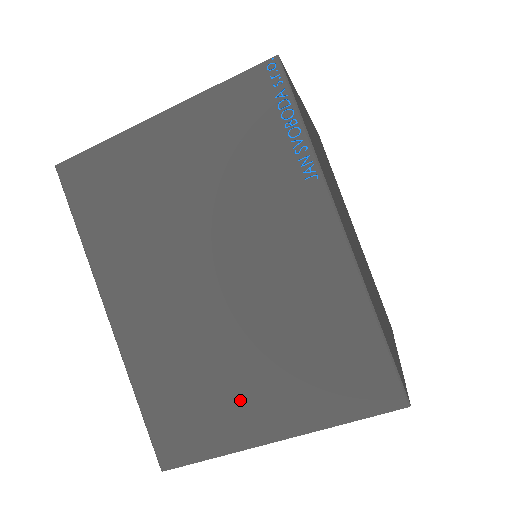
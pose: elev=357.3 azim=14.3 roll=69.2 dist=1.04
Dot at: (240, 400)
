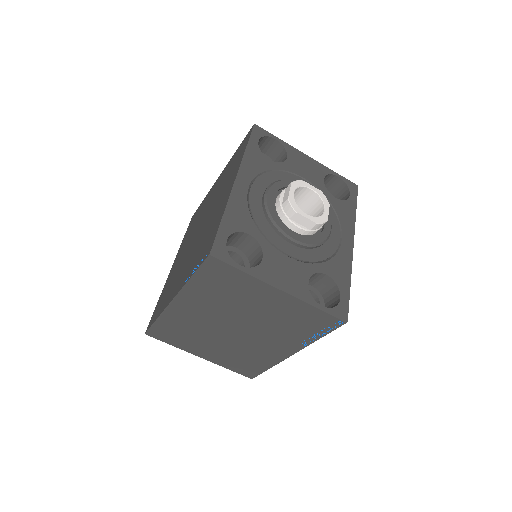
Dot at: (200, 347)
